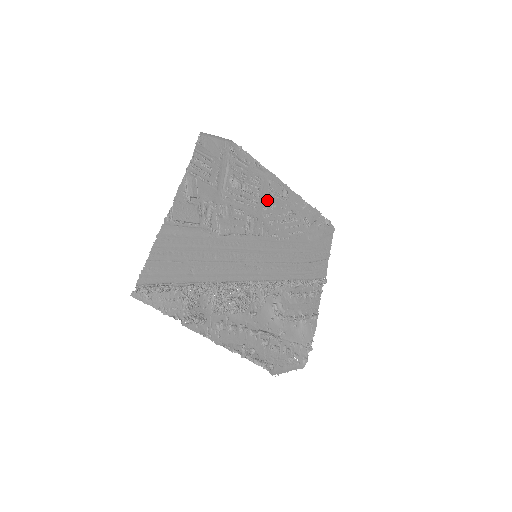
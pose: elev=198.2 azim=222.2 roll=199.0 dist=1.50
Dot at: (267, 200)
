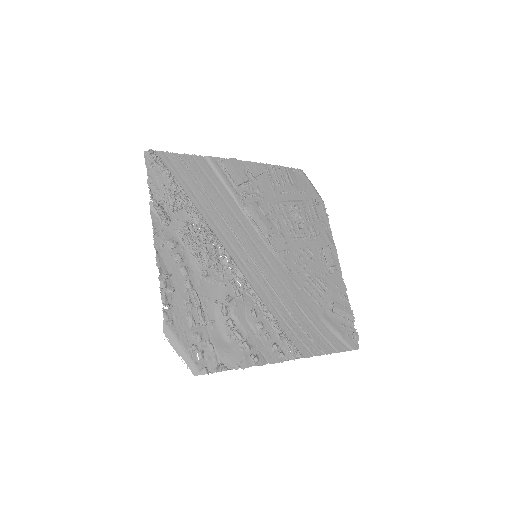
Dot at: (310, 249)
